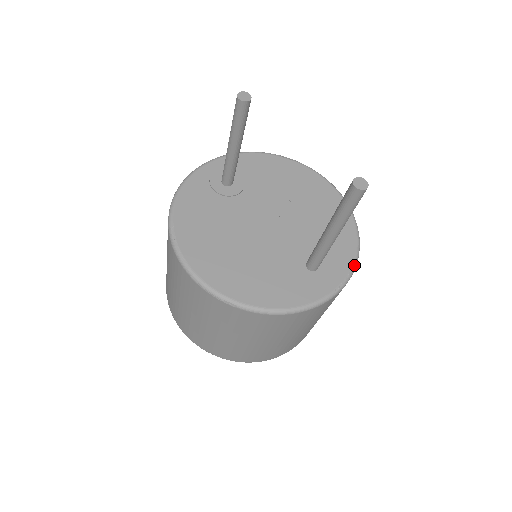
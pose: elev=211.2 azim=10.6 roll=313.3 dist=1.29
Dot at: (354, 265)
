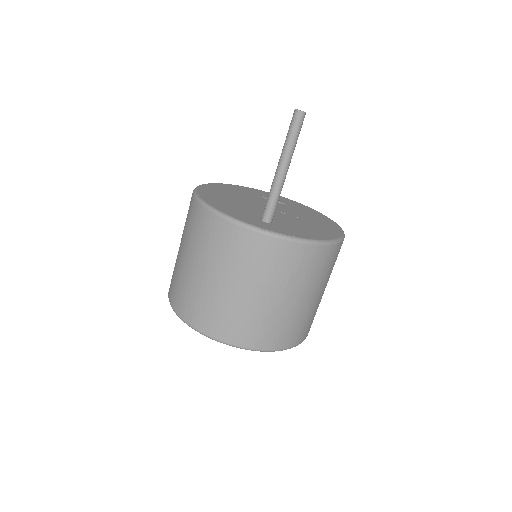
Dot at: (296, 238)
